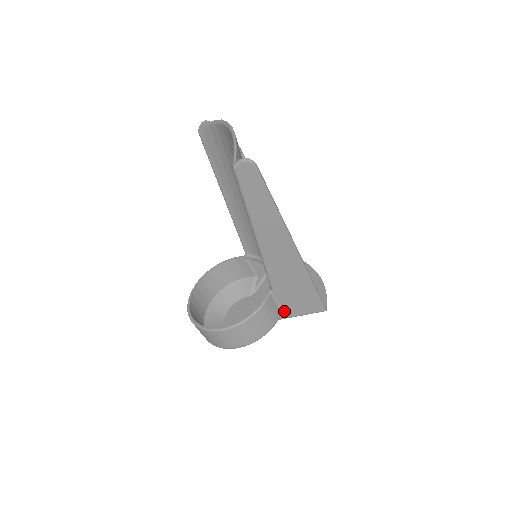
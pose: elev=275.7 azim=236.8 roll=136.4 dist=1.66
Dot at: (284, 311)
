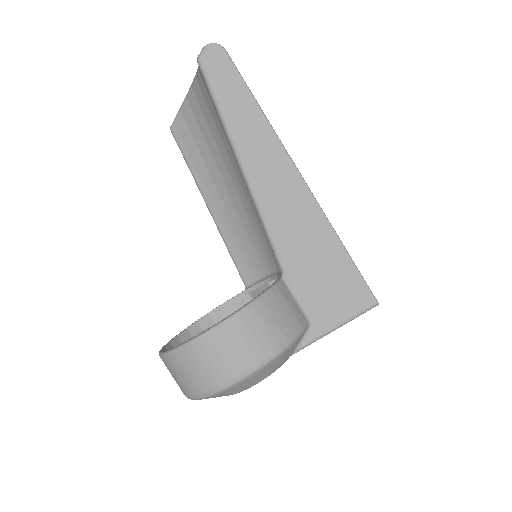
Dot at: (311, 320)
